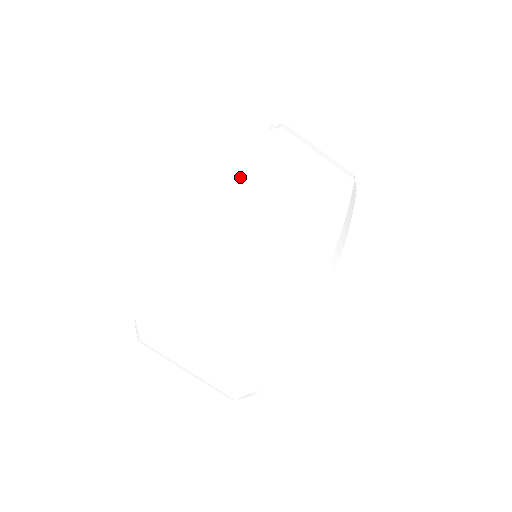
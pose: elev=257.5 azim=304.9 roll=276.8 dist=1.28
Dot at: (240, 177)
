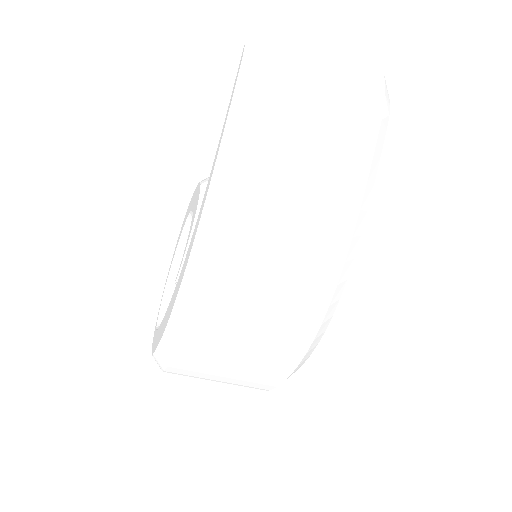
Dot at: (206, 232)
